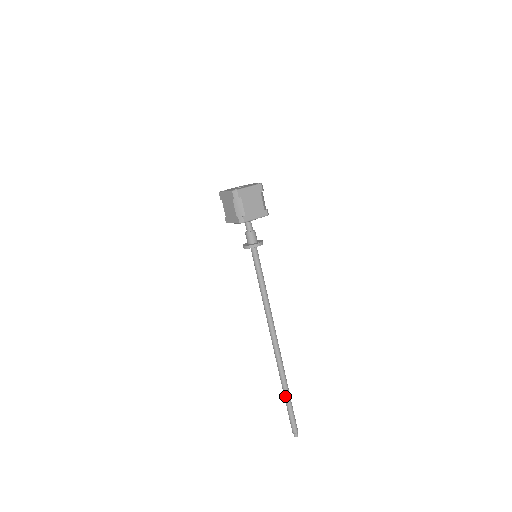
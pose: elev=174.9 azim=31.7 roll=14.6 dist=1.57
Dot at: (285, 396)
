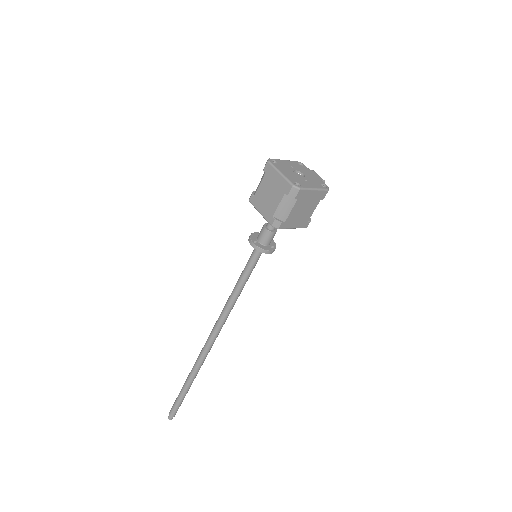
Dot at: (185, 388)
